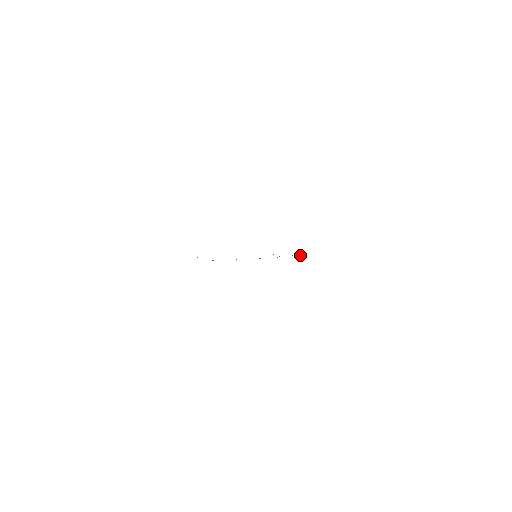
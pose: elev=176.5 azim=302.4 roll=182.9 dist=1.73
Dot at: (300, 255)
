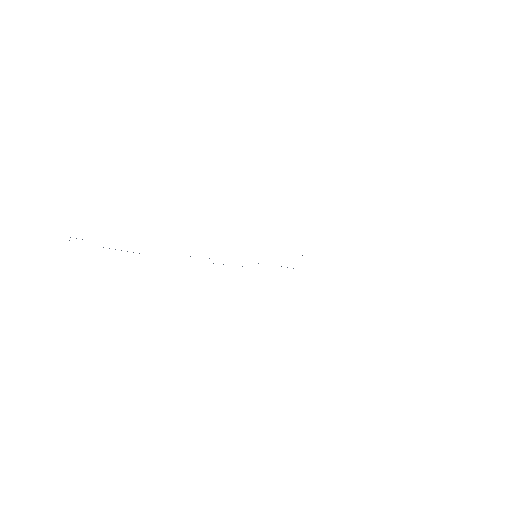
Dot at: occluded
